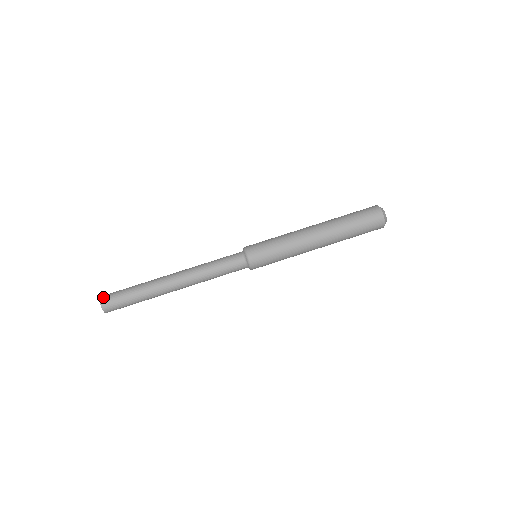
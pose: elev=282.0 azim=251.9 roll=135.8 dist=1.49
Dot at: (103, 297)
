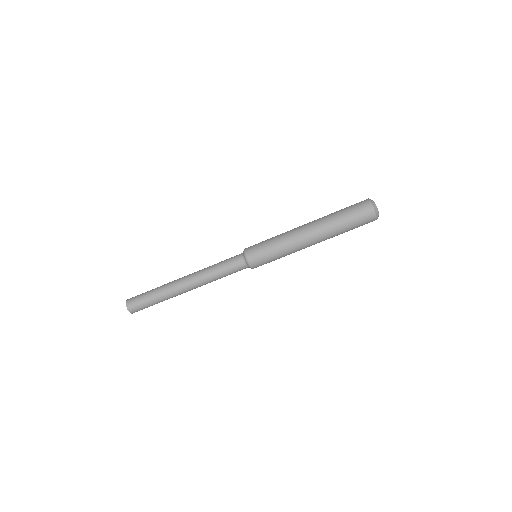
Dot at: (128, 301)
